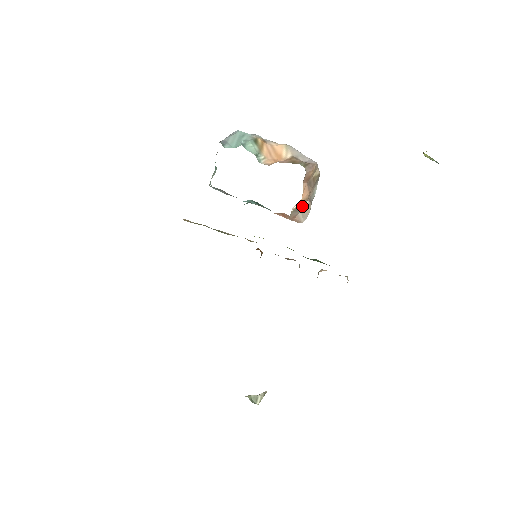
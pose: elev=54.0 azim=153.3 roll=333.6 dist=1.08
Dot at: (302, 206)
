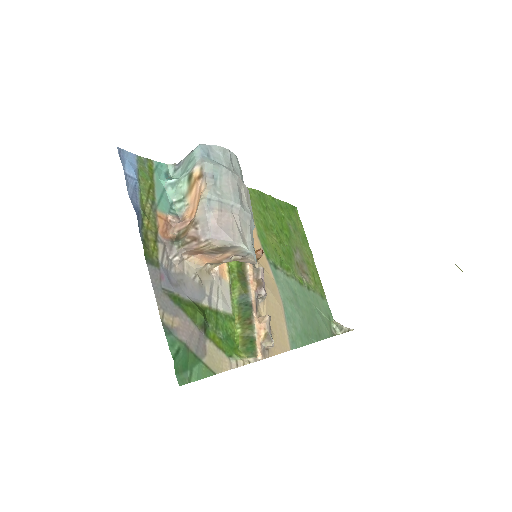
Dot at: (224, 262)
